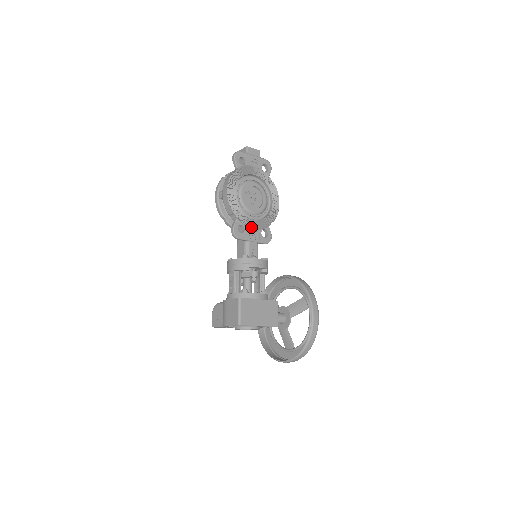
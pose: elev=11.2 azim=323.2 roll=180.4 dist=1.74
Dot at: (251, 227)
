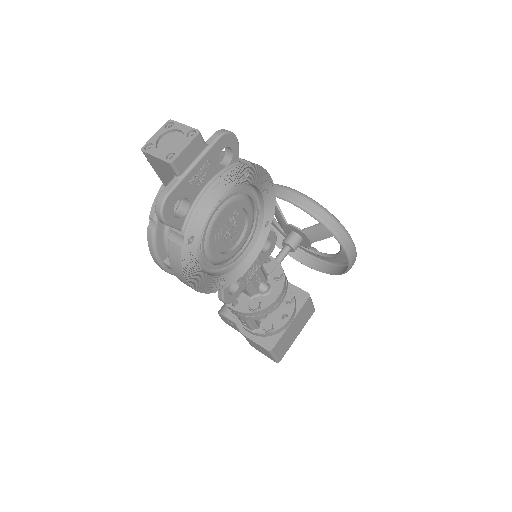
Dot at: (247, 269)
